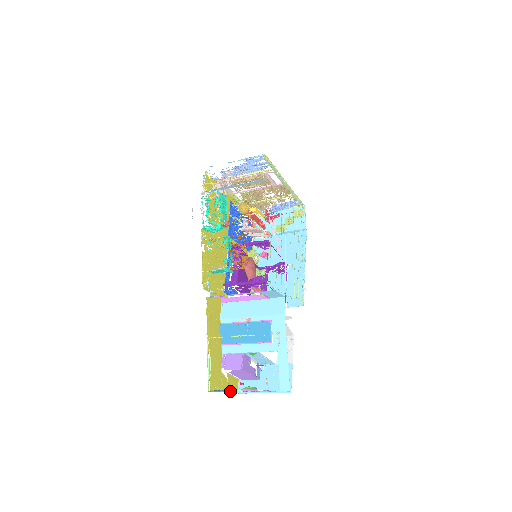
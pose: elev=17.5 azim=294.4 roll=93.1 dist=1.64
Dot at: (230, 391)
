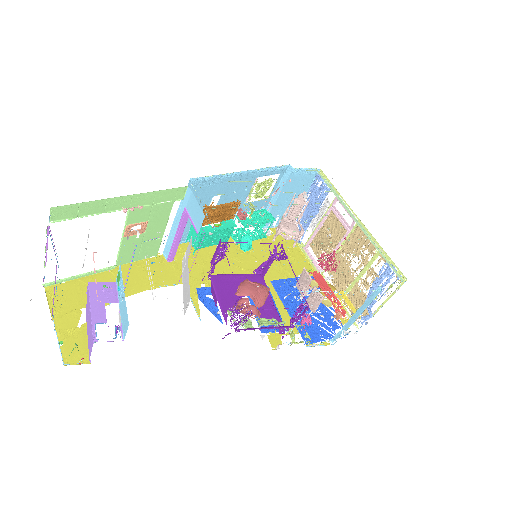
Dot at: (60, 342)
